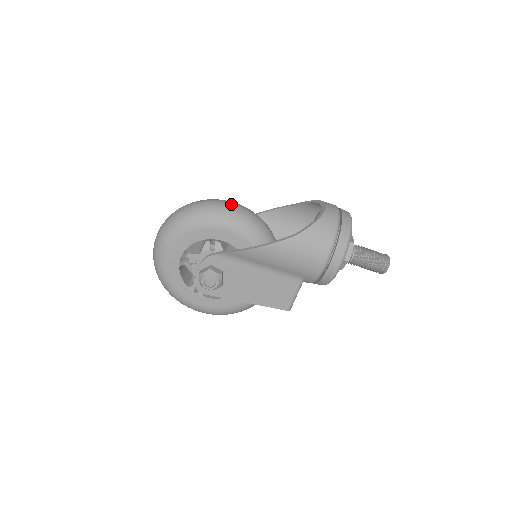
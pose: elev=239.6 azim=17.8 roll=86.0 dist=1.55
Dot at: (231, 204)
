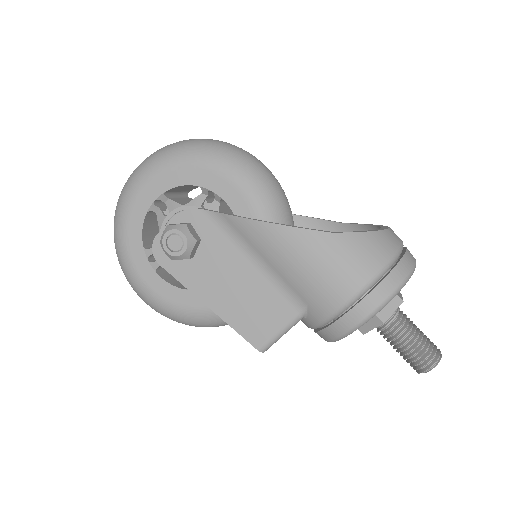
Dot at: (262, 163)
